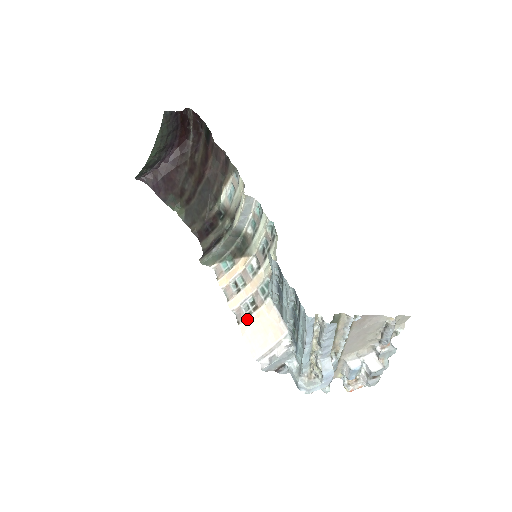
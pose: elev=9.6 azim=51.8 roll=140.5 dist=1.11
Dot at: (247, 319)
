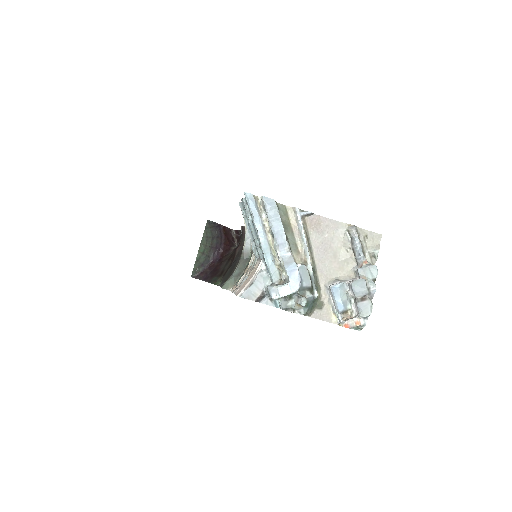
Dot at: occluded
